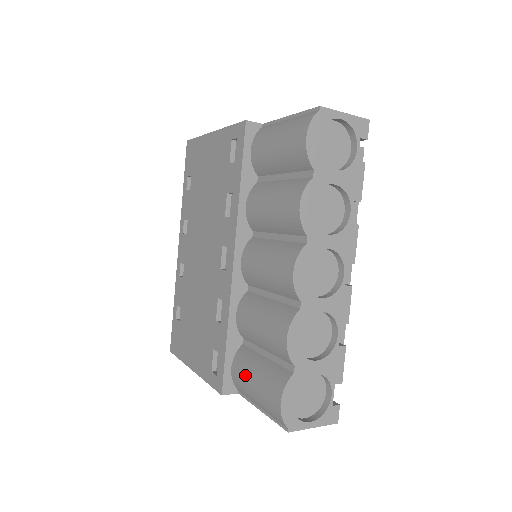
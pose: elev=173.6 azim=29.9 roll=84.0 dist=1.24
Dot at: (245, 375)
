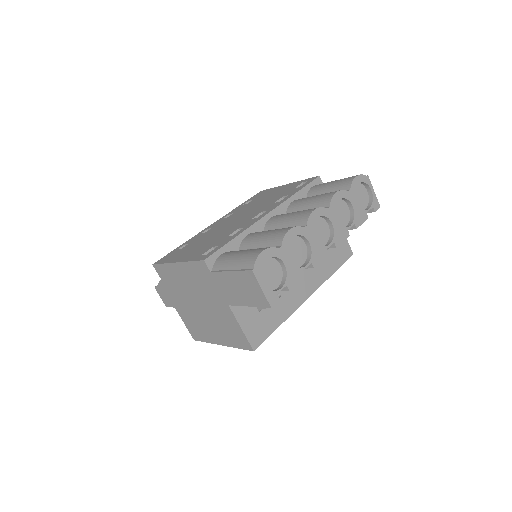
Dot at: (234, 252)
